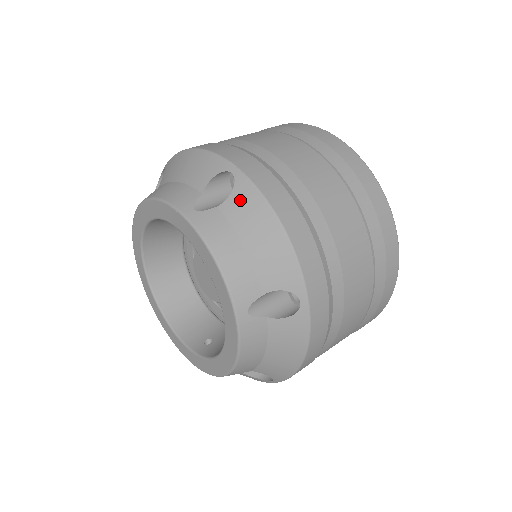
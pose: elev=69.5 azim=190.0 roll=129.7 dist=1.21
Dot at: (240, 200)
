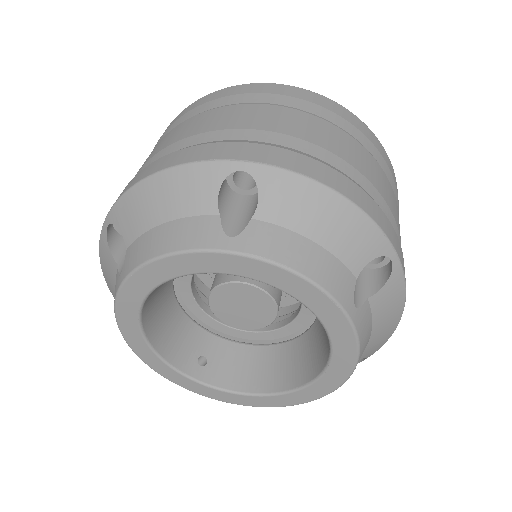
Dot at: (389, 293)
